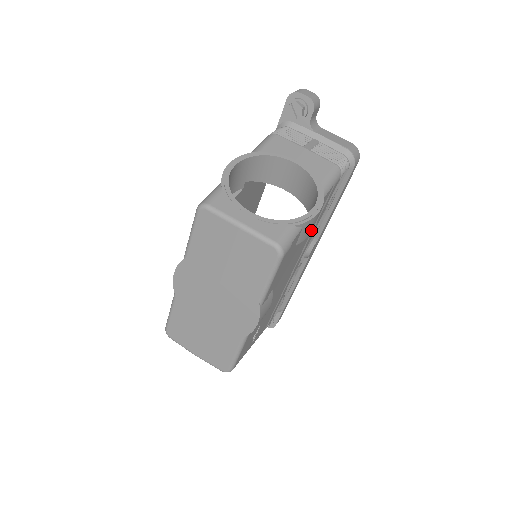
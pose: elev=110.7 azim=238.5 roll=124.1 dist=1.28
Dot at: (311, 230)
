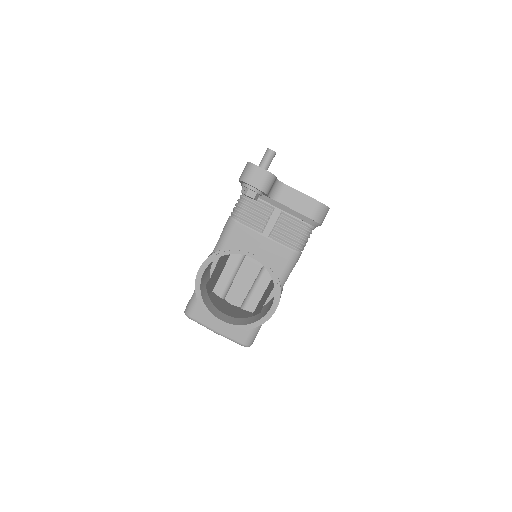
Dot at: occluded
